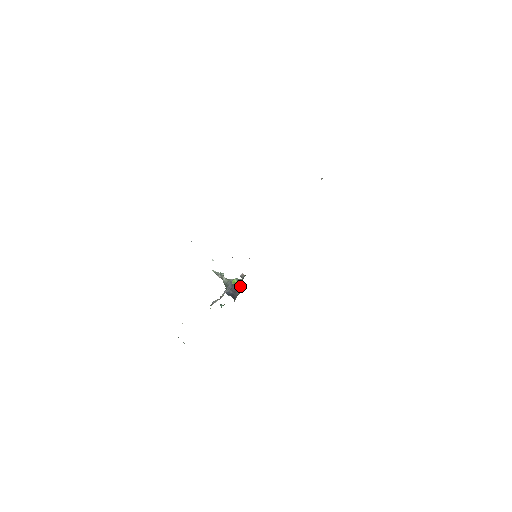
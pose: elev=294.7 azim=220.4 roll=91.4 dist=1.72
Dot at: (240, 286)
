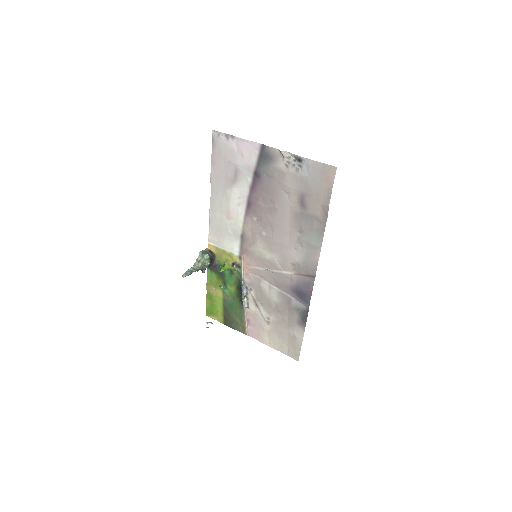
Dot at: (212, 260)
